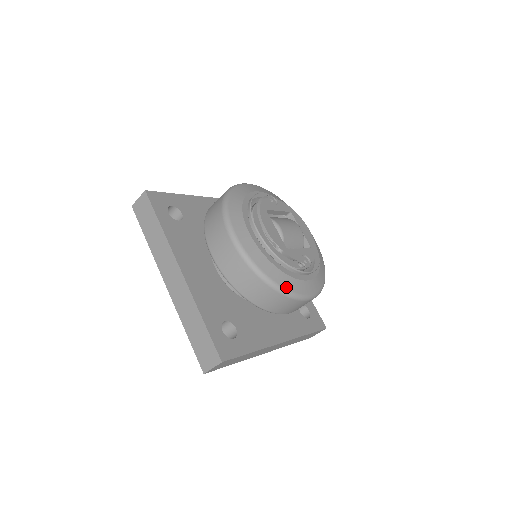
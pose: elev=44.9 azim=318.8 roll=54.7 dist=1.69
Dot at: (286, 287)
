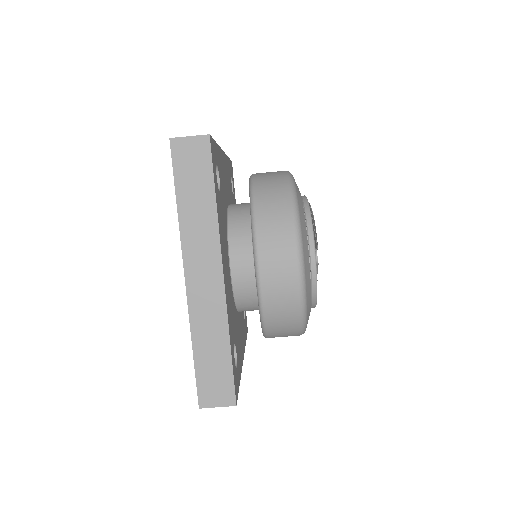
Dot at: (300, 214)
